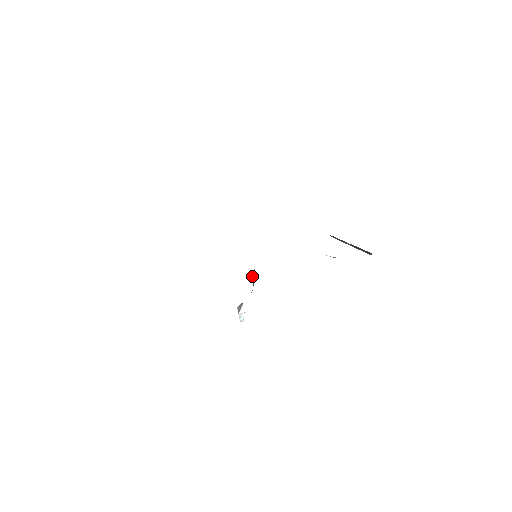
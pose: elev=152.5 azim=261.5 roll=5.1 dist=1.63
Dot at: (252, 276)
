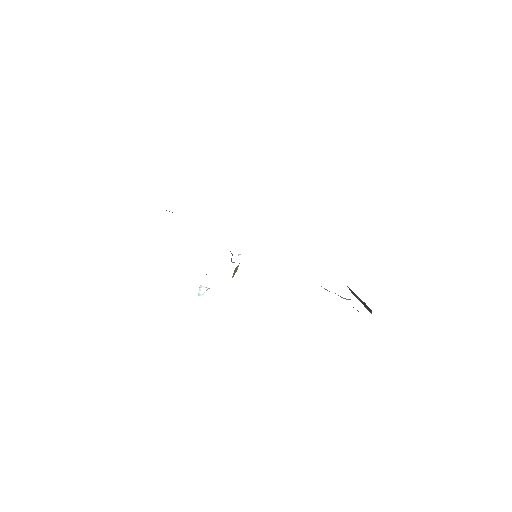
Dot at: occluded
